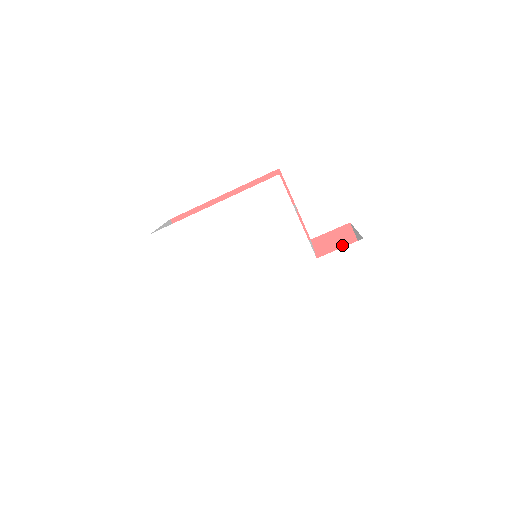
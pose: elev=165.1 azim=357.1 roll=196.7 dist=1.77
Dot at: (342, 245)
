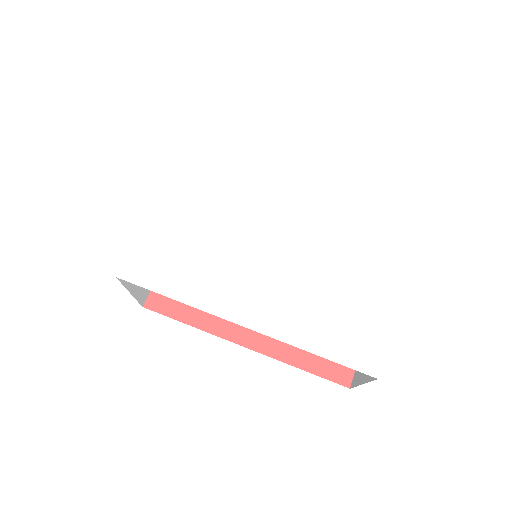
Dot at: occluded
